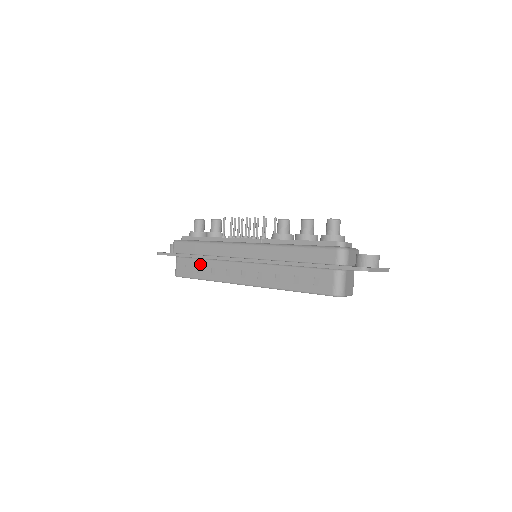
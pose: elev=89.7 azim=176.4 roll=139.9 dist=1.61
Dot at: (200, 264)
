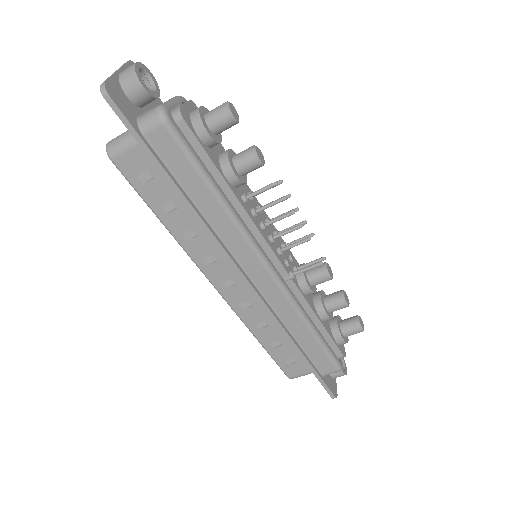
Dot at: (178, 204)
